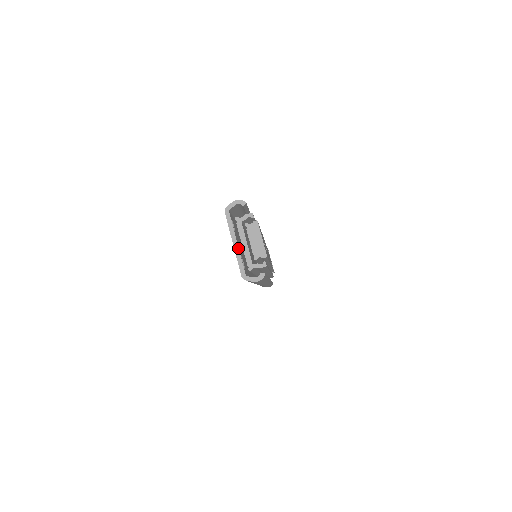
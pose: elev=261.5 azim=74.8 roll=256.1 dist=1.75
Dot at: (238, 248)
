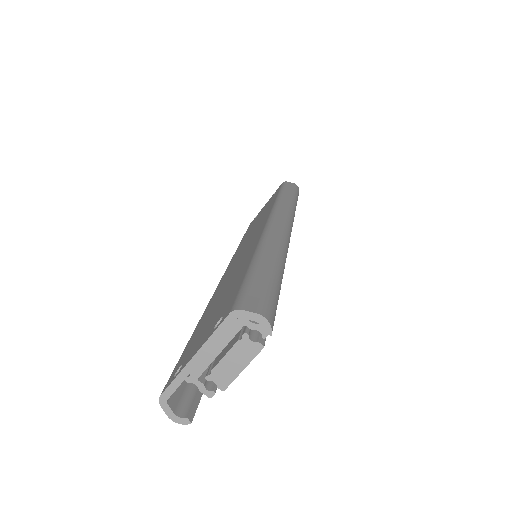
Dot at: (194, 367)
